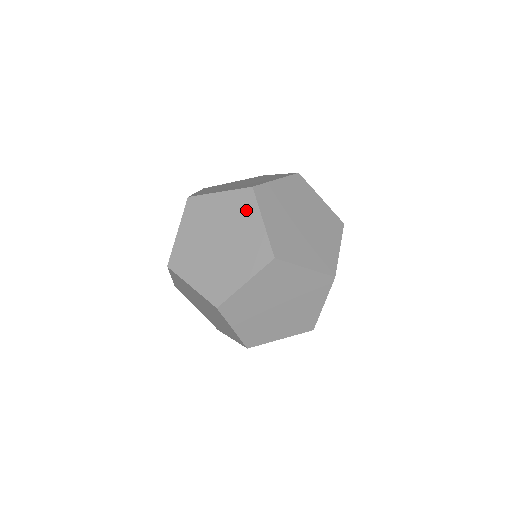
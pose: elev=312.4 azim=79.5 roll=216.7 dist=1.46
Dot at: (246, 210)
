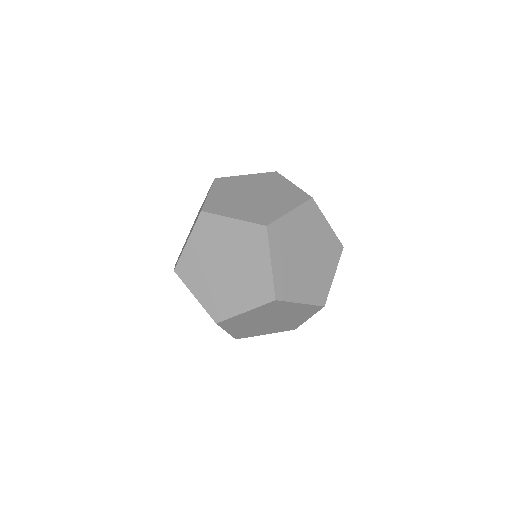
Dot at: (281, 307)
